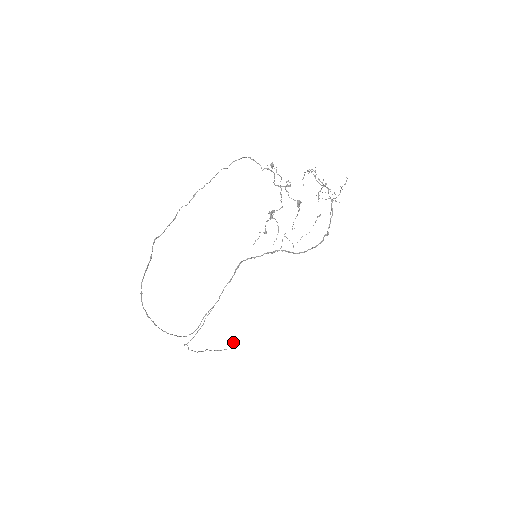
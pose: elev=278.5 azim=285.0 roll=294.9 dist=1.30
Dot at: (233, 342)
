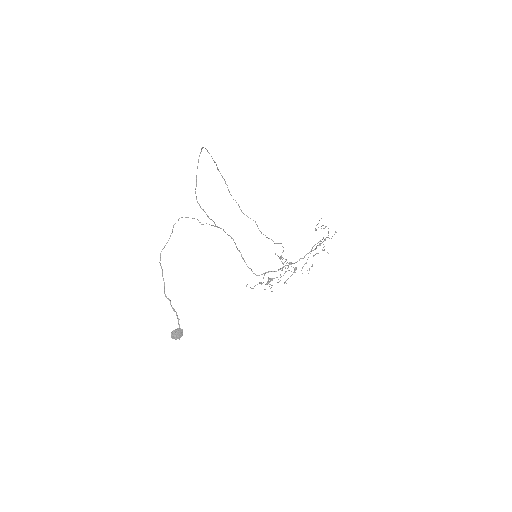
Dot at: (180, 330)
